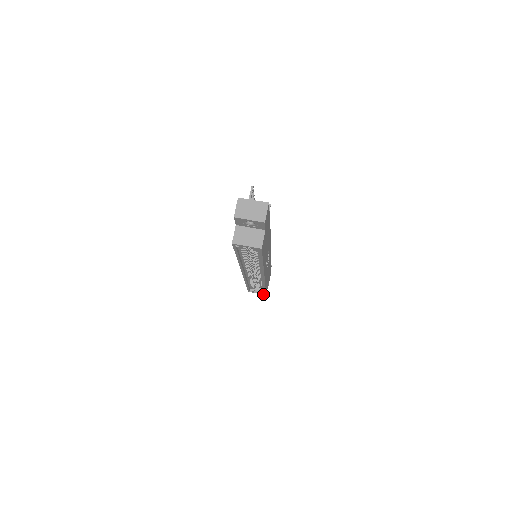
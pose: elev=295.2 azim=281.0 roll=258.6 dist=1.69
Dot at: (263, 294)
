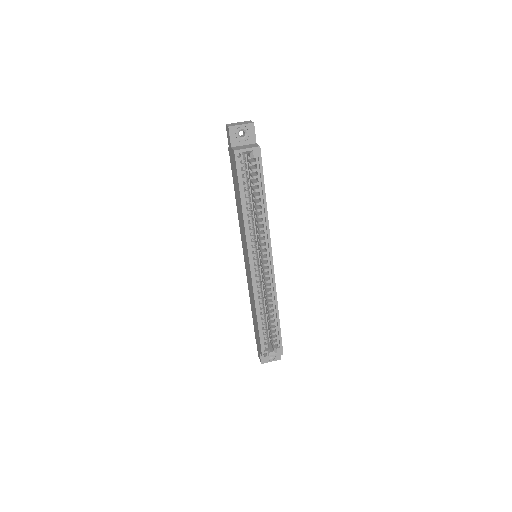
Dot at: occluded
